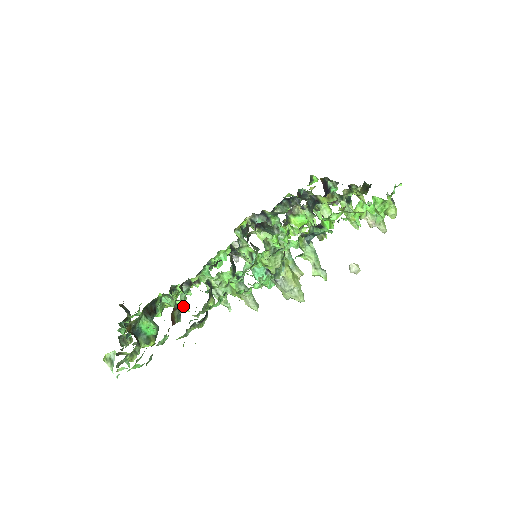
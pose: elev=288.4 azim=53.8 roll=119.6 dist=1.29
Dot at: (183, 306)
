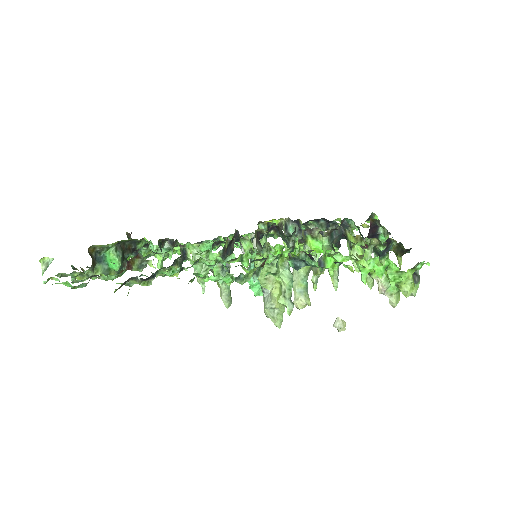
Dot at: occluded
